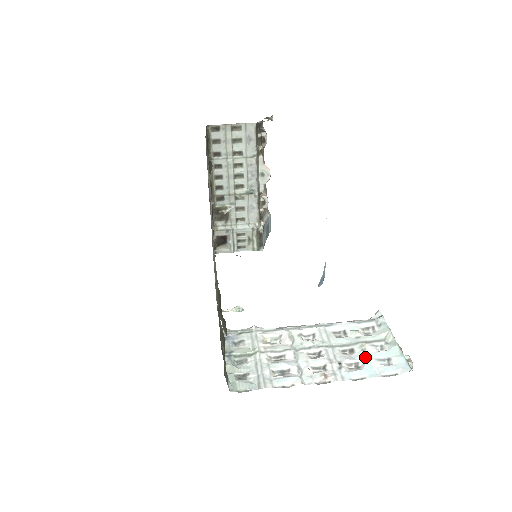
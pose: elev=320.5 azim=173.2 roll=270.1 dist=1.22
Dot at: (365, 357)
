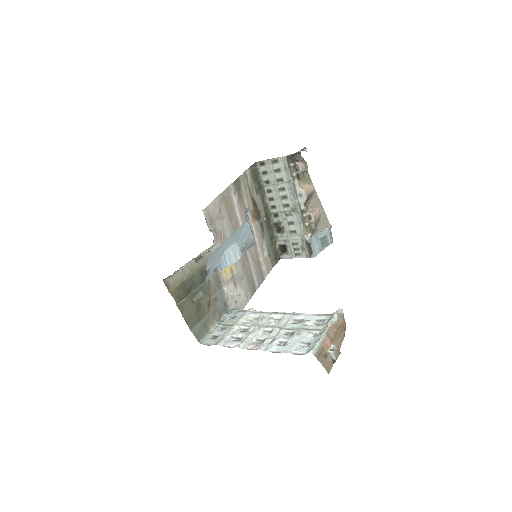
Dot at: (294, 339)
